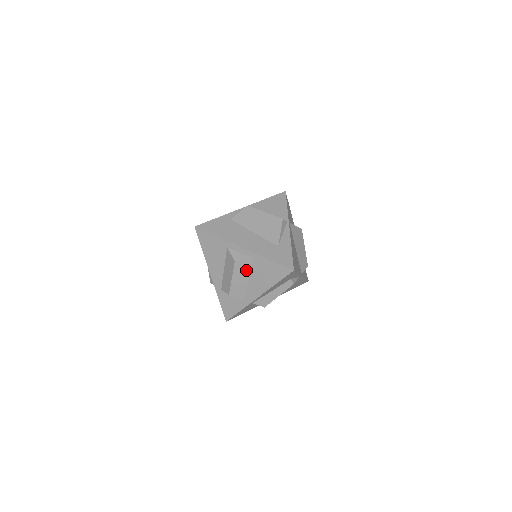
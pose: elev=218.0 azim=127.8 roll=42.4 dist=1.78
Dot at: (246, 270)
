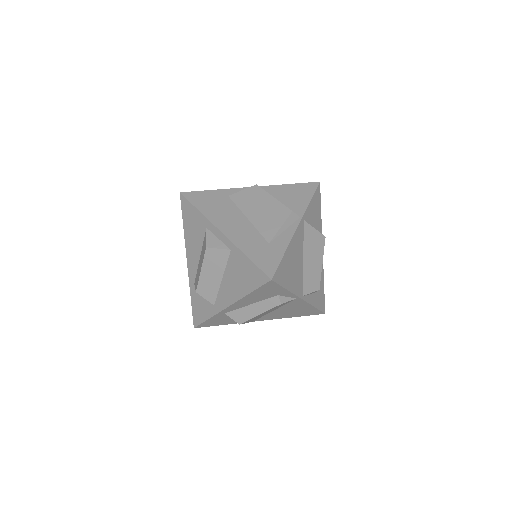
Dot at: (220, 264)
